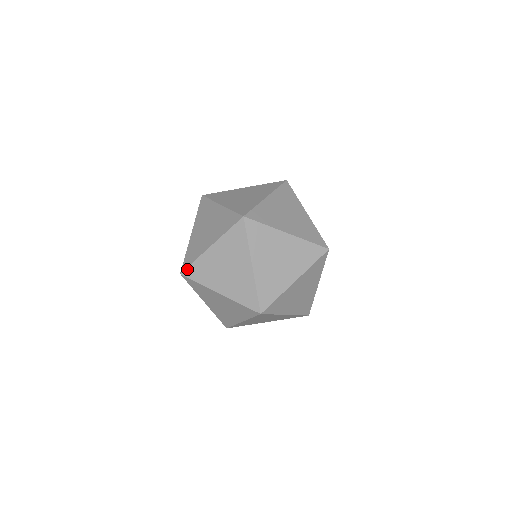
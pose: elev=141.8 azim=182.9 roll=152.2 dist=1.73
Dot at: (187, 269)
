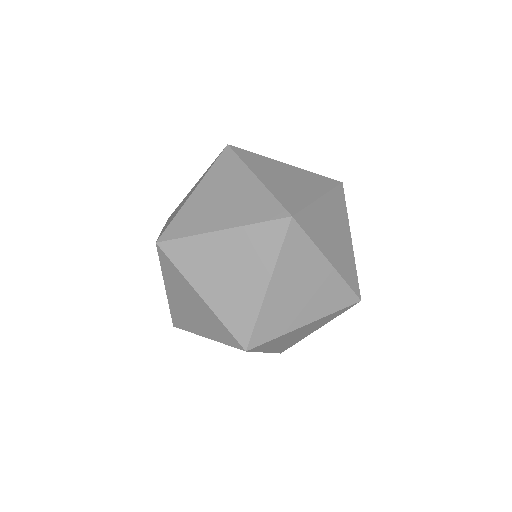
Dot at: (165, 255)
